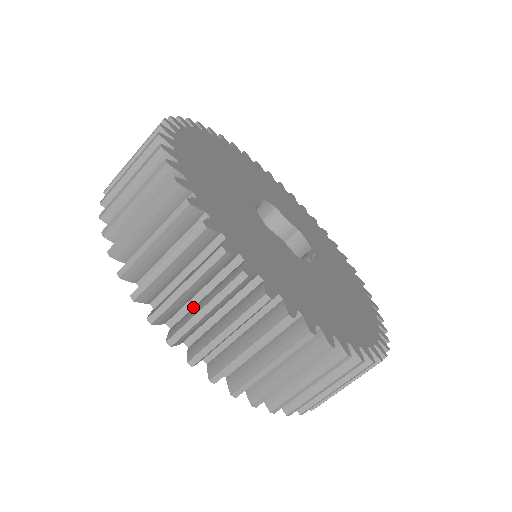
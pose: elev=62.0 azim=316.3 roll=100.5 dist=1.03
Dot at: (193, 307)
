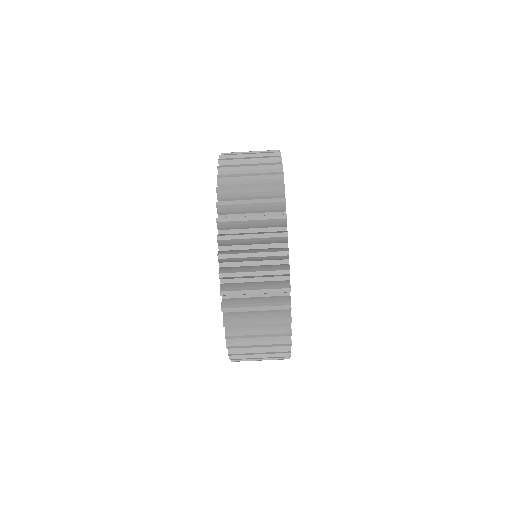
Dot at: occluded
